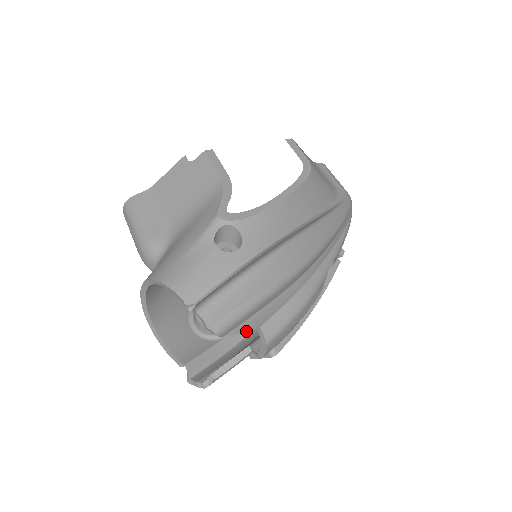
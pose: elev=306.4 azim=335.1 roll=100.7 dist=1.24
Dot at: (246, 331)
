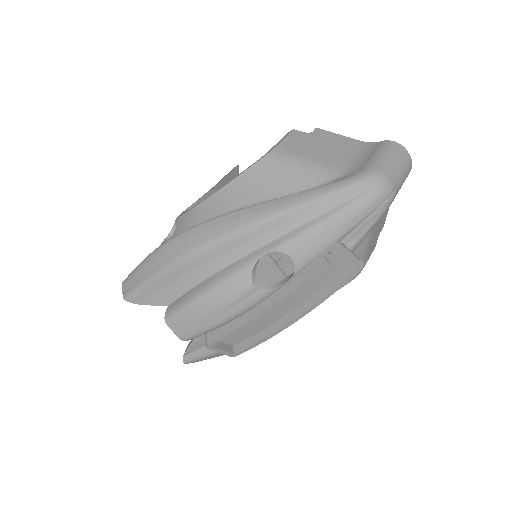
Dot at: (154, 305)
